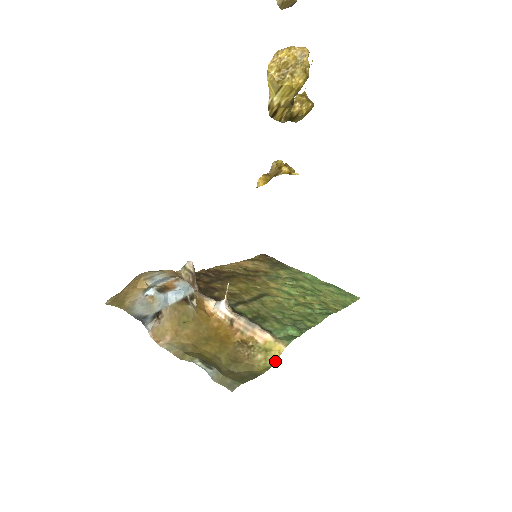
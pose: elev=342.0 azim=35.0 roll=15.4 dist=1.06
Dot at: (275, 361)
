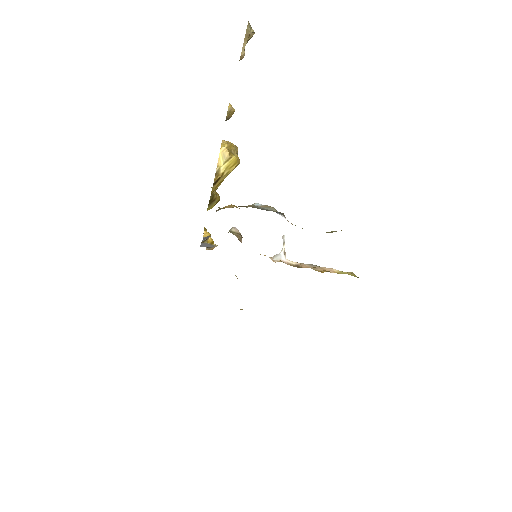
Dot at: (357, 277)
